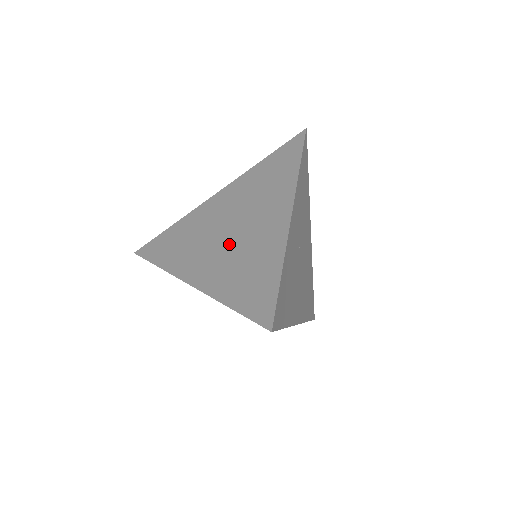
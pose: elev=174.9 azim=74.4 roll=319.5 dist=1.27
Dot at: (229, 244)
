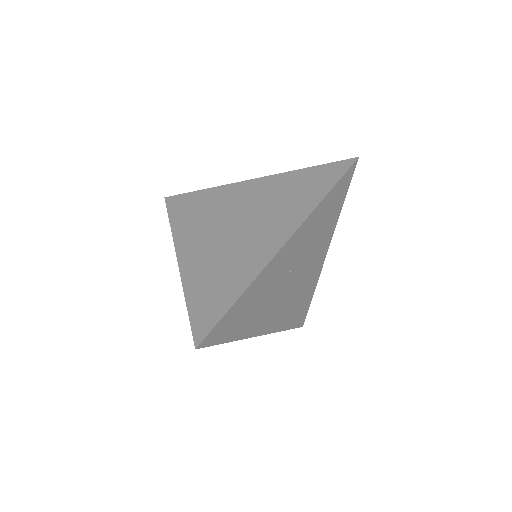
Dot at: (225, 241)
